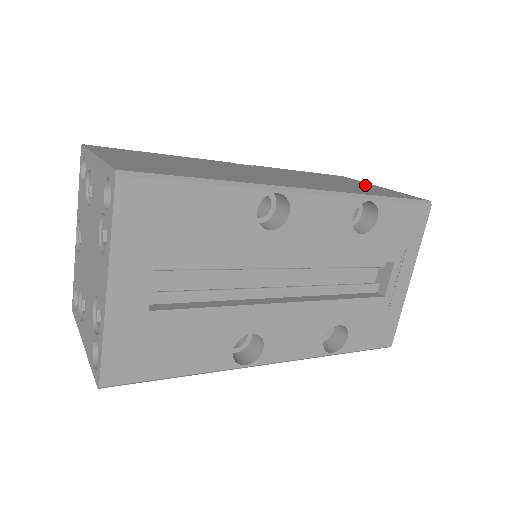
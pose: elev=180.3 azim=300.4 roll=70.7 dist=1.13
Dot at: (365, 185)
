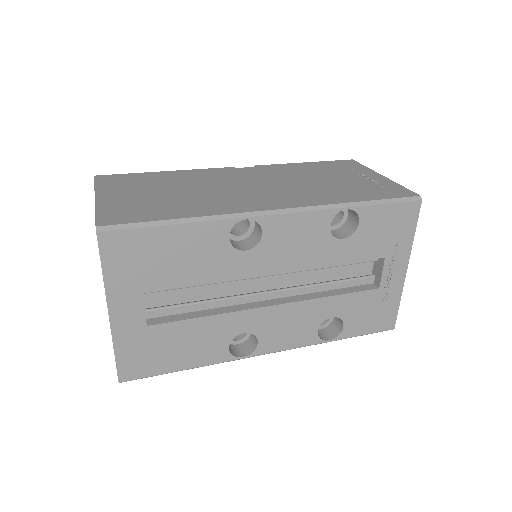
Dot at: (363, 177)
